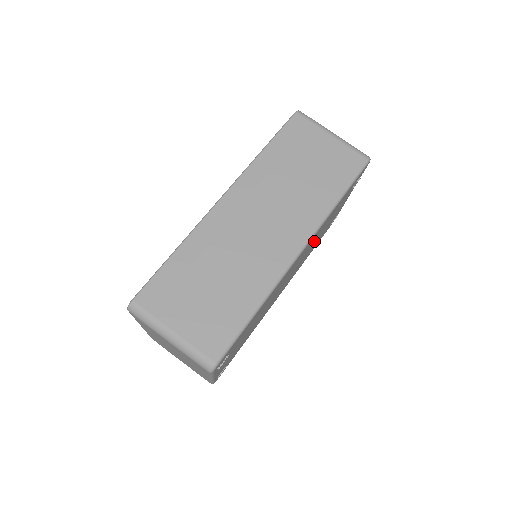
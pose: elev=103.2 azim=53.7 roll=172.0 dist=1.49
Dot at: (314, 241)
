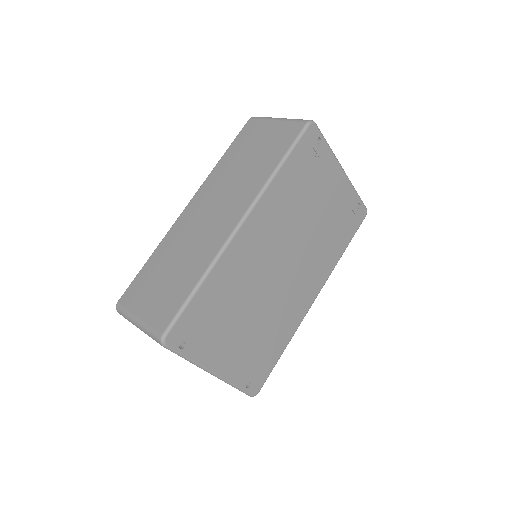
Dot at: (297, 221)
